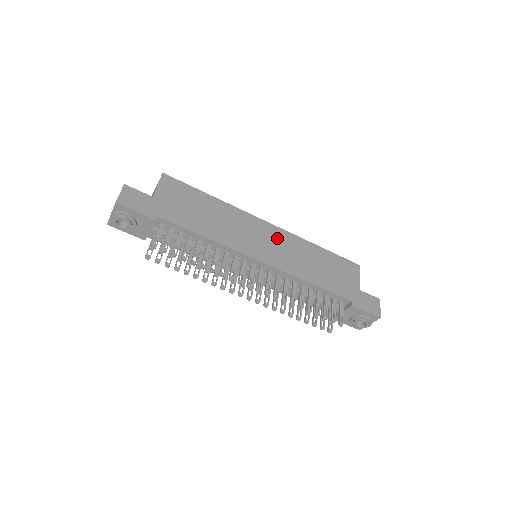
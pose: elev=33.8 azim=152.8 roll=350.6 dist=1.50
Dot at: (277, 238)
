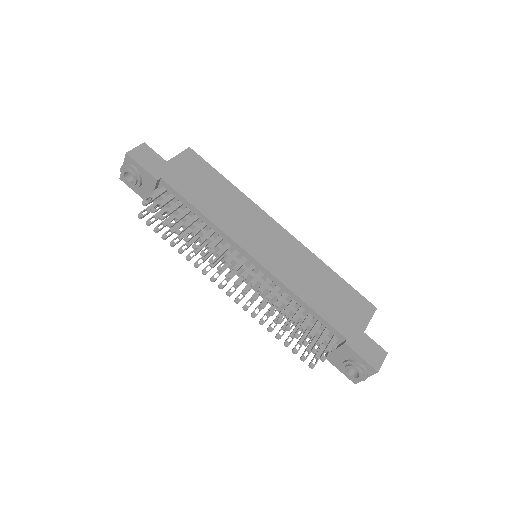
Dot at: (284, 244)
